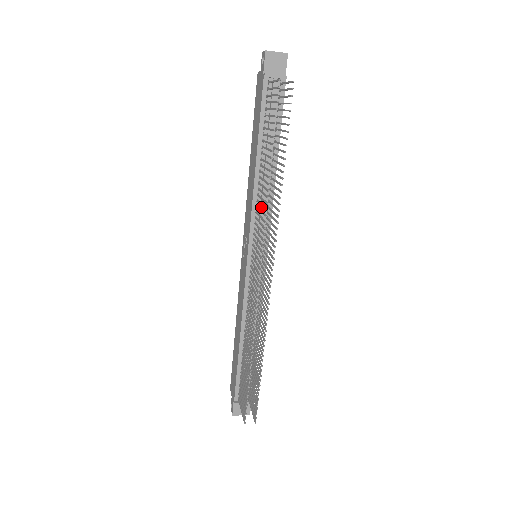
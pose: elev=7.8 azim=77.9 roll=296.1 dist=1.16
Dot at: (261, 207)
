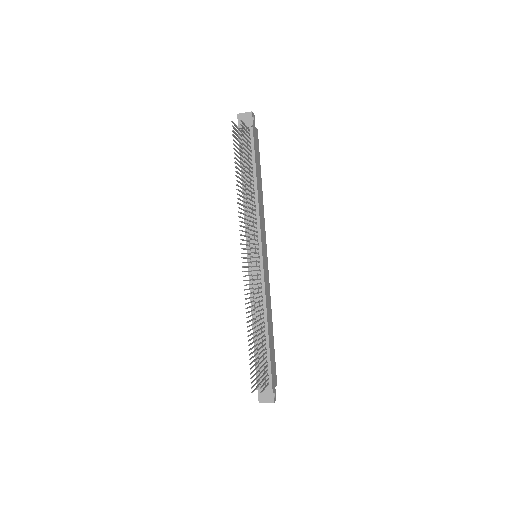
Dot at: occluded
